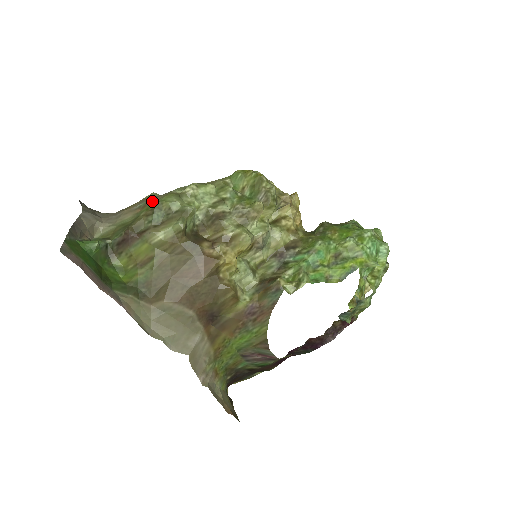
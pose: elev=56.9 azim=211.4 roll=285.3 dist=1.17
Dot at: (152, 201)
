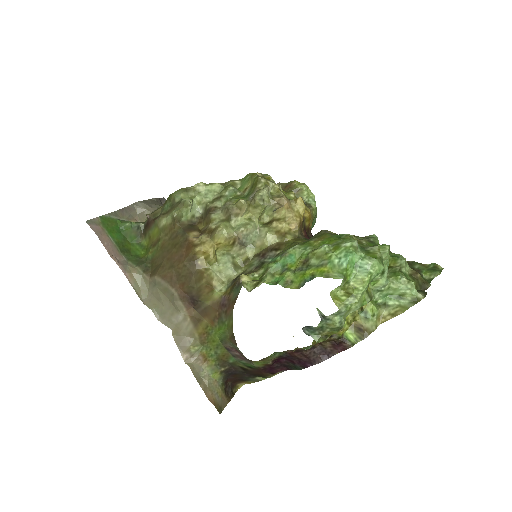
Dot at: occluded
